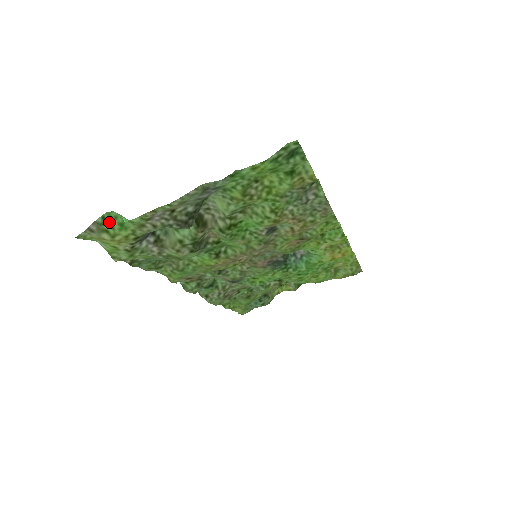
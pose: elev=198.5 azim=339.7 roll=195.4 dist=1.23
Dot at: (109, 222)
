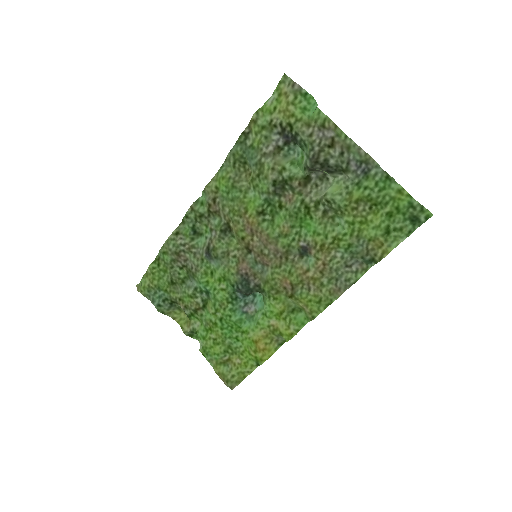
Dot at: (304, 99)
